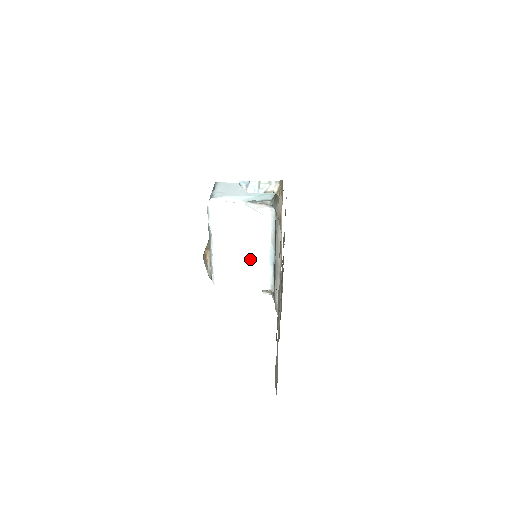
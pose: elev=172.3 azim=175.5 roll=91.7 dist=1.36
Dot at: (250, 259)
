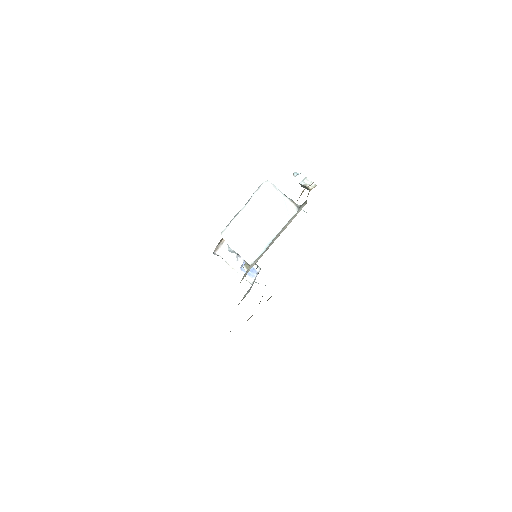
Dot at: (256, 236)
